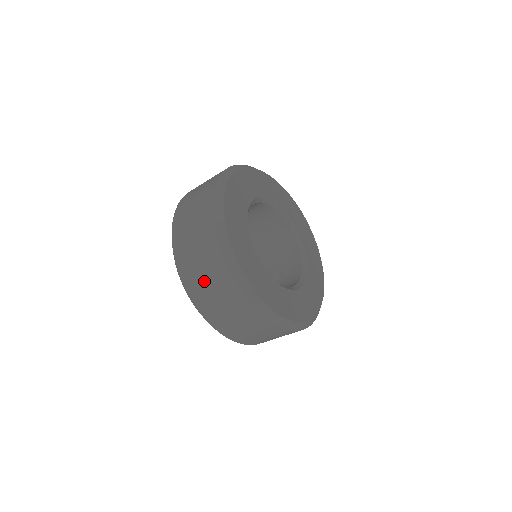
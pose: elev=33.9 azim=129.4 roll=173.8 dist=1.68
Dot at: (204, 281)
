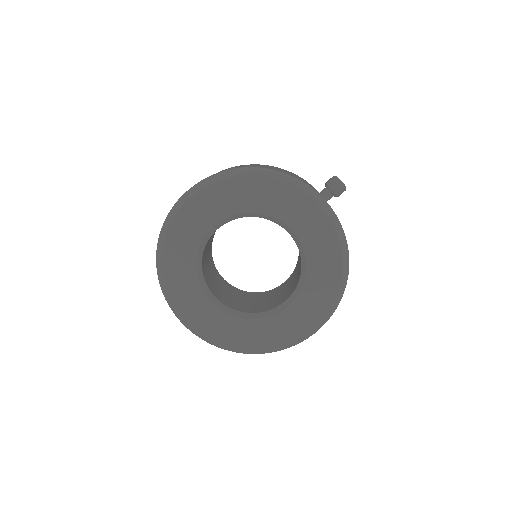
Dot at: occluded
